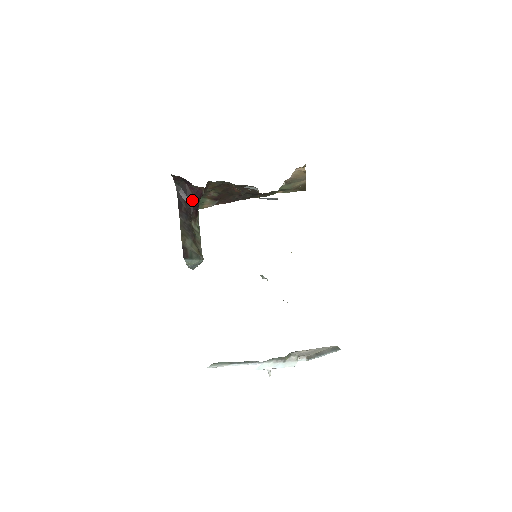
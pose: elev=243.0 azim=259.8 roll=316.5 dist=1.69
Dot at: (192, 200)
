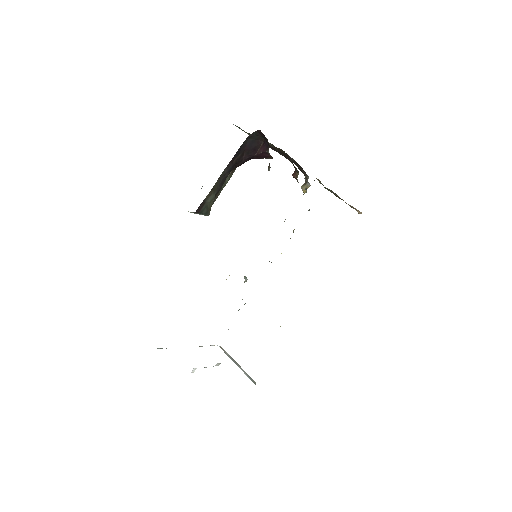
Dot at: (251, 156)
